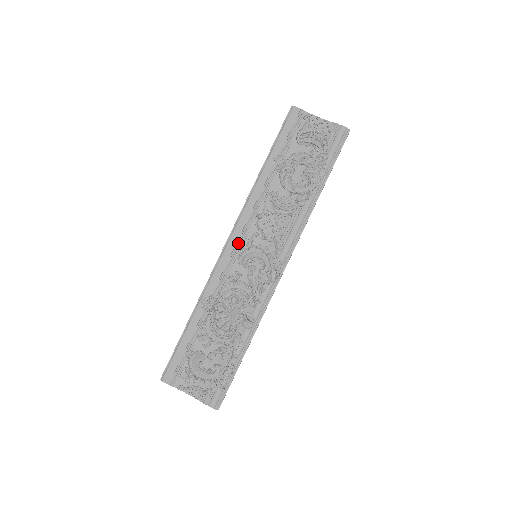
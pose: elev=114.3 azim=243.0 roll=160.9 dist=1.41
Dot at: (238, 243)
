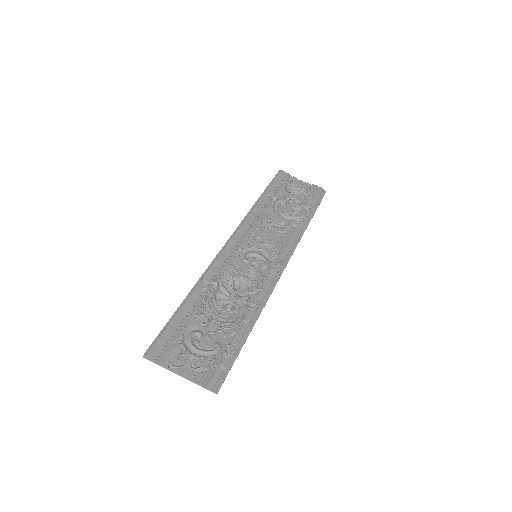
Dot at: (239, 243)
